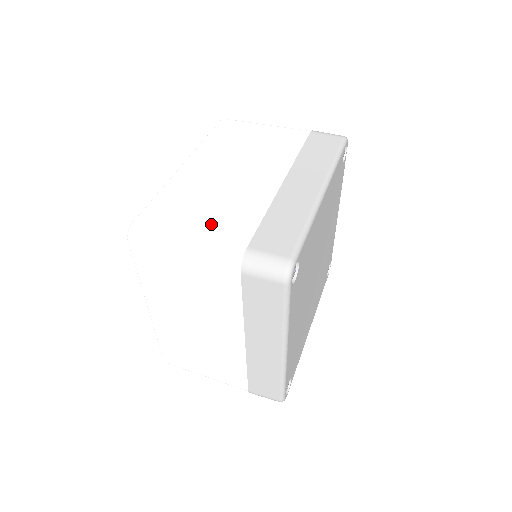
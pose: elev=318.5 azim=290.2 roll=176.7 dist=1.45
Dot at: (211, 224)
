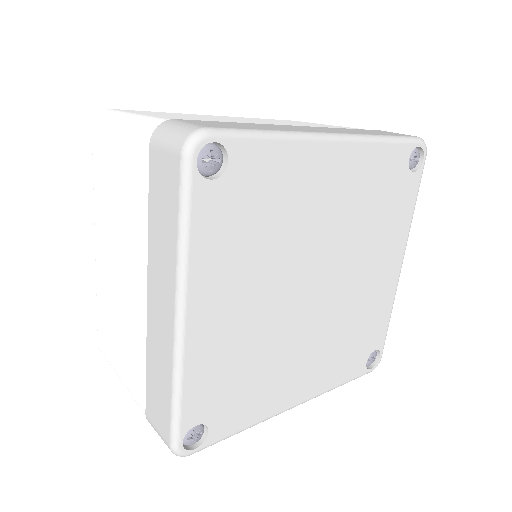
Dot at: (170, 116)
